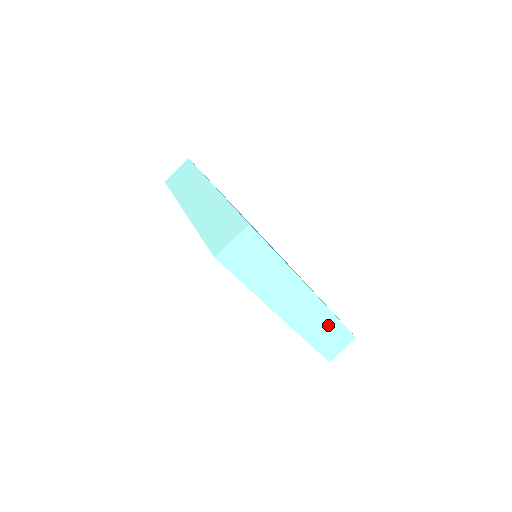
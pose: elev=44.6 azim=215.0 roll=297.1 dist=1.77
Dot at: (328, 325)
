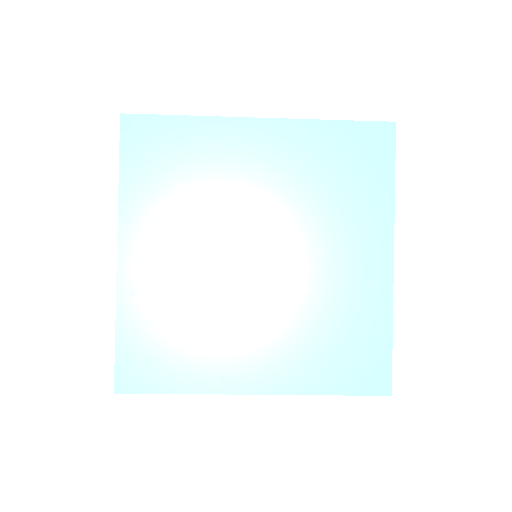
Dot at: occluded
